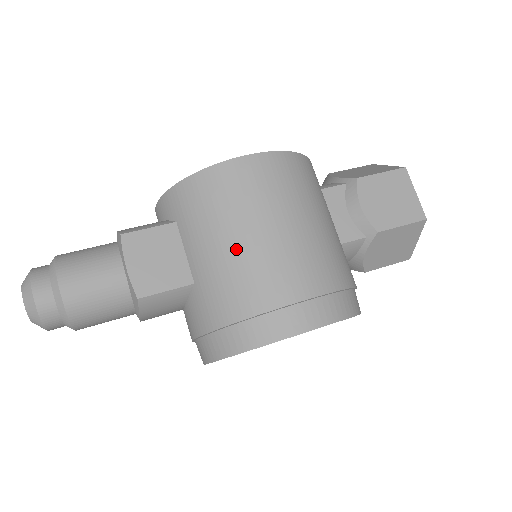
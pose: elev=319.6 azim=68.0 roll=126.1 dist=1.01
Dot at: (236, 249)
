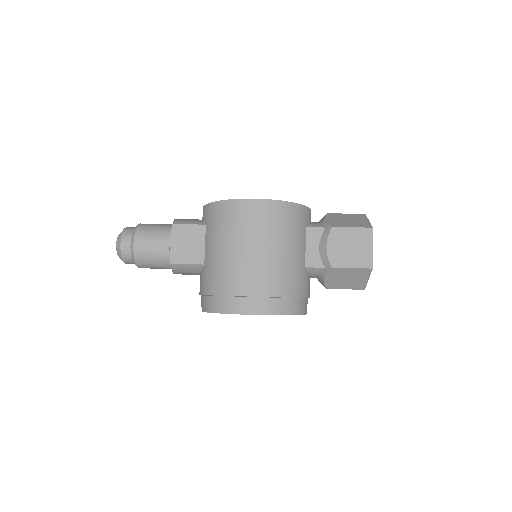
Dot at: (227, 254)
